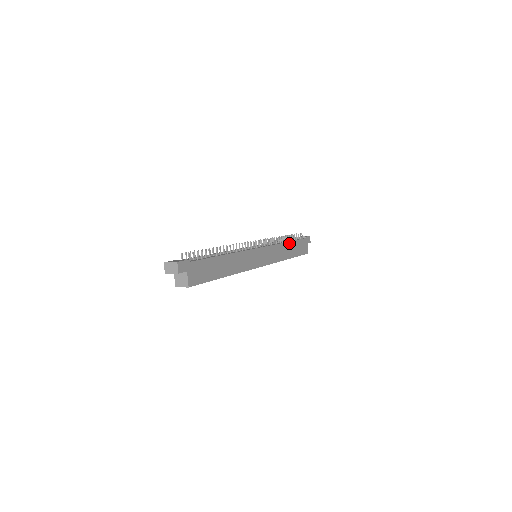
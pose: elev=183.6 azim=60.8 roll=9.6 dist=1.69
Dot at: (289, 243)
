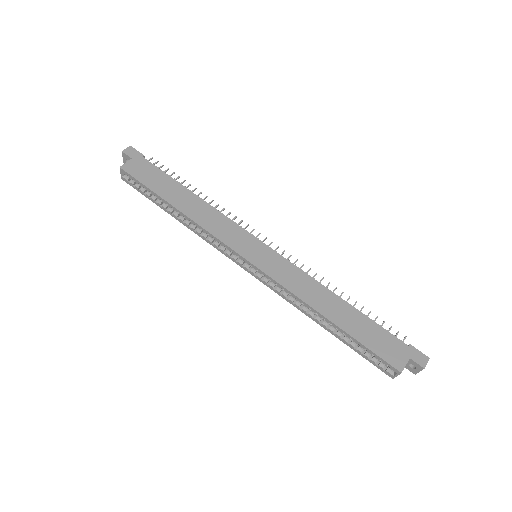
Dot at: (344, 303)
